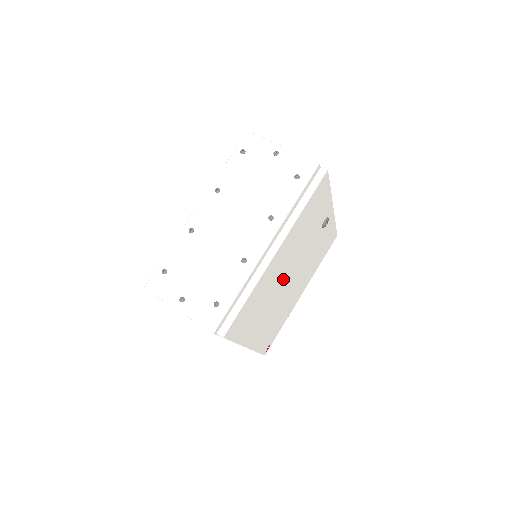
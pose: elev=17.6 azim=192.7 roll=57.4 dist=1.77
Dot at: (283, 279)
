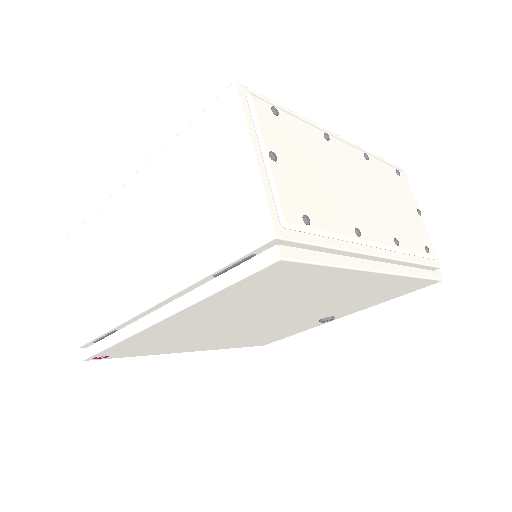
Dot at: (283, 309)
